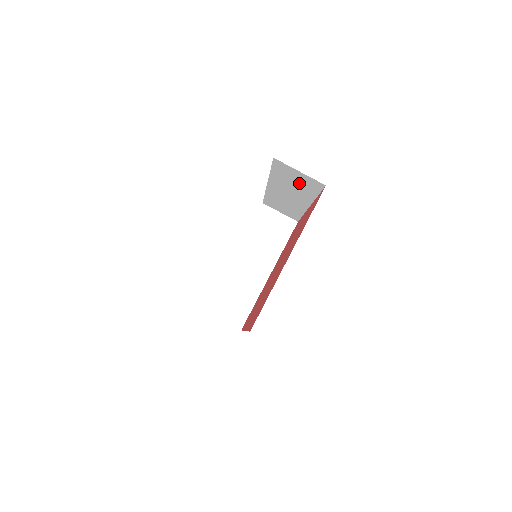
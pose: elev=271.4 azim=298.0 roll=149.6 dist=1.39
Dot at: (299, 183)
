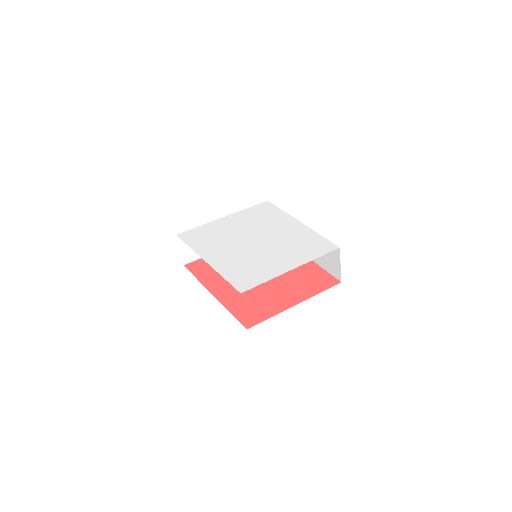
Dot at: (326, 258)
